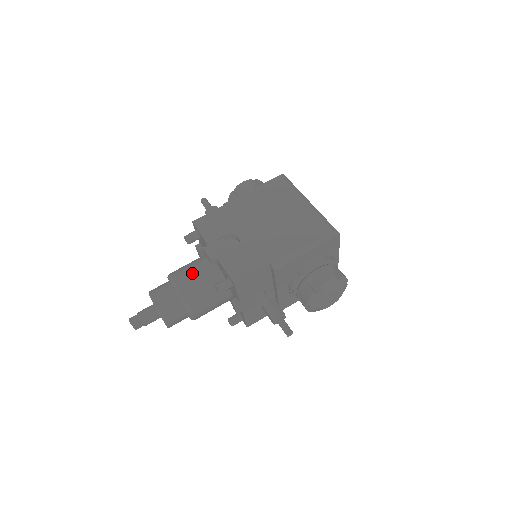
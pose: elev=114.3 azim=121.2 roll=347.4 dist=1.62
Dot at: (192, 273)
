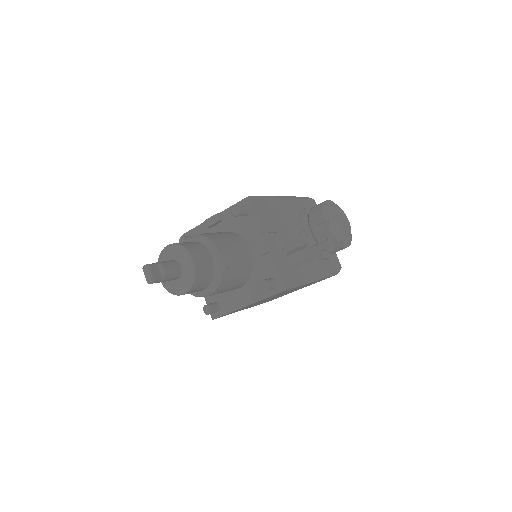
Dot at: occluded
